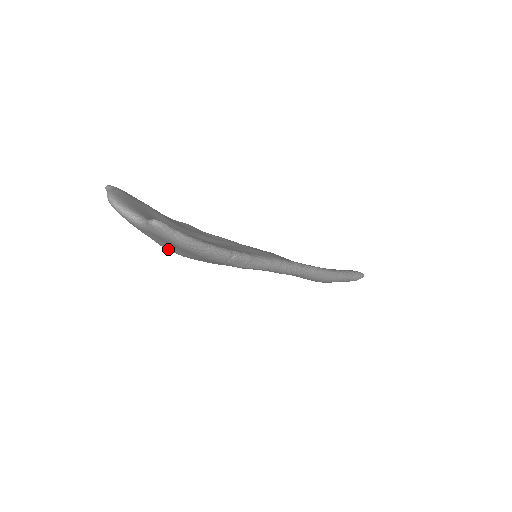
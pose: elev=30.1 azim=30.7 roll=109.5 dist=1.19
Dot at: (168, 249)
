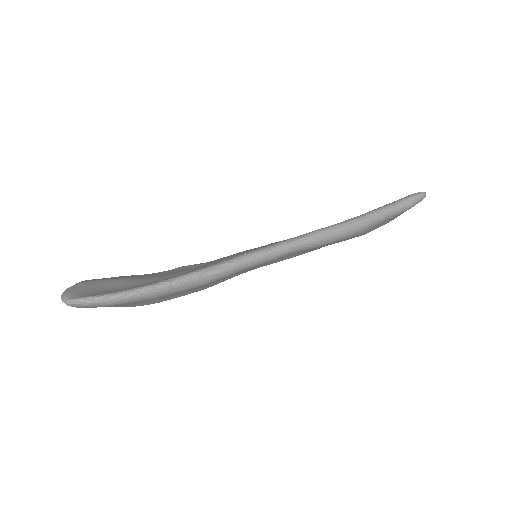
Dot at: (133, 306)
